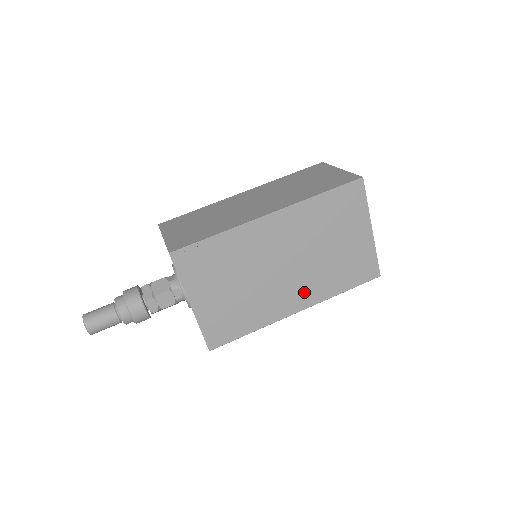
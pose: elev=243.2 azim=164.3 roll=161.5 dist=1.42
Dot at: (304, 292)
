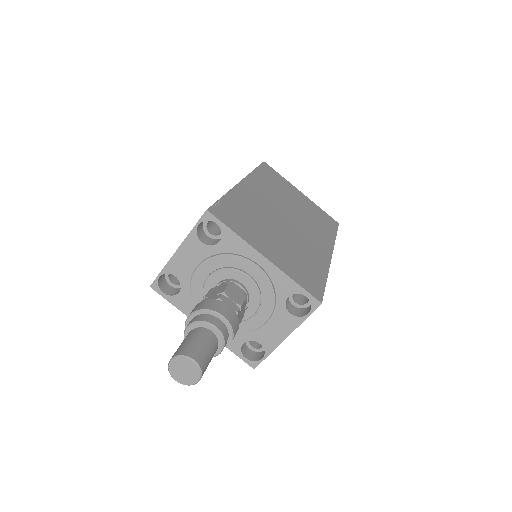
Dot at: (318, 238)
